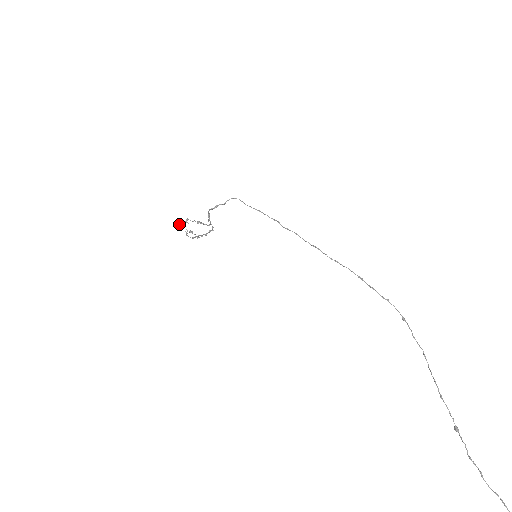
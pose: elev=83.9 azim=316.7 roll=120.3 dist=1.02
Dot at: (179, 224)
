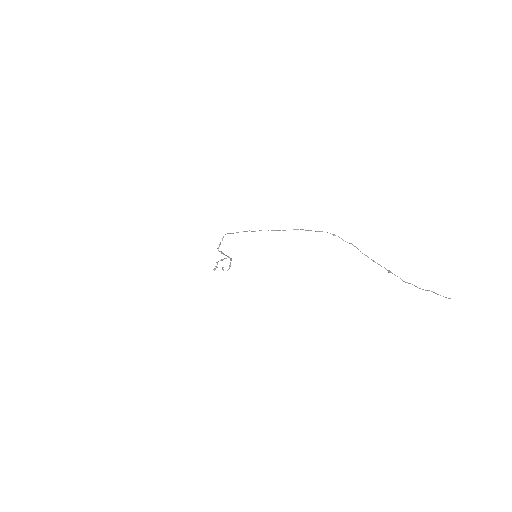
Dot at: (215, 268)
